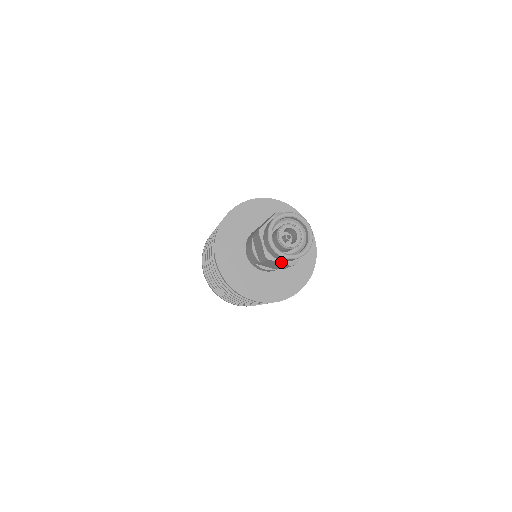
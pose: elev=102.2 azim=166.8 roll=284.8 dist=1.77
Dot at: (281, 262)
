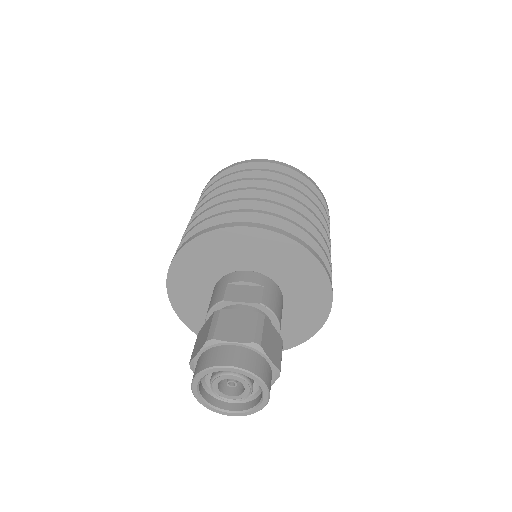
Dot at: occluded
